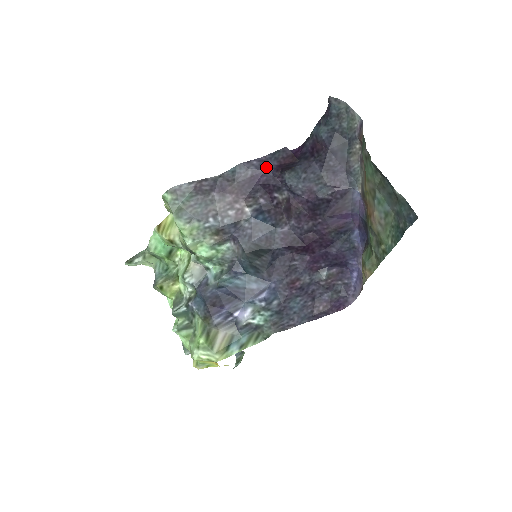
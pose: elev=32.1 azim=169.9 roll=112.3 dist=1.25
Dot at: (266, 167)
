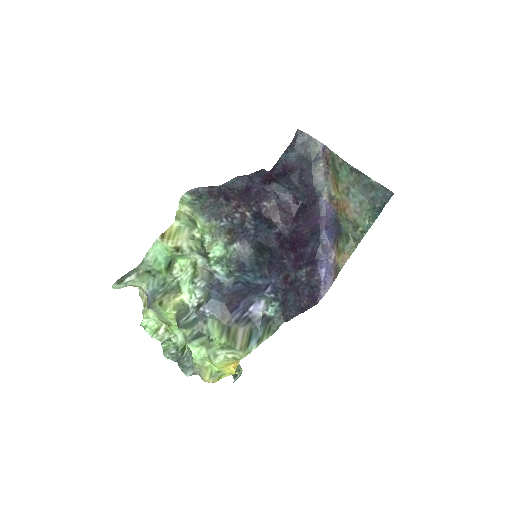
Dot at: (255, 181)
